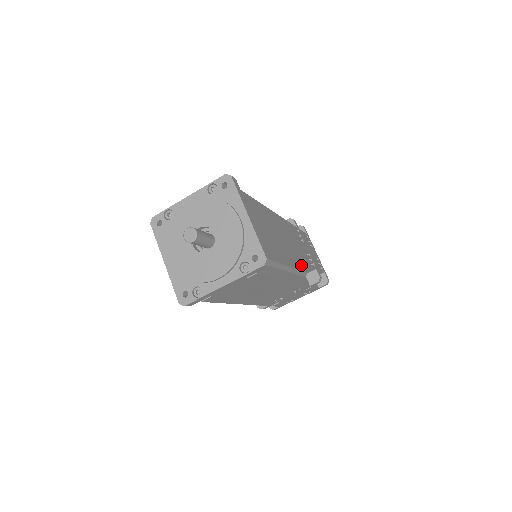
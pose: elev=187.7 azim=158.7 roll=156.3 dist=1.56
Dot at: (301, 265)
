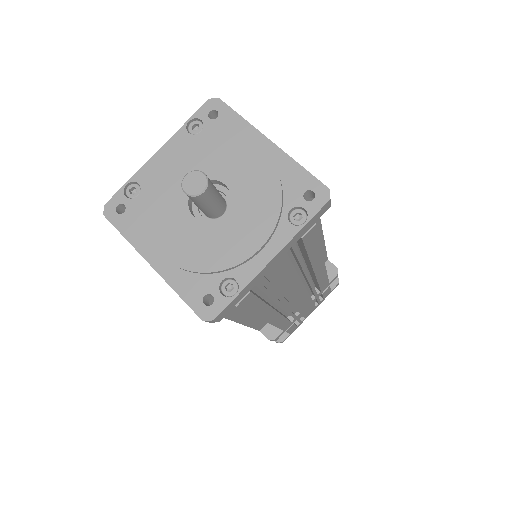
Dot at: (321, 247)
